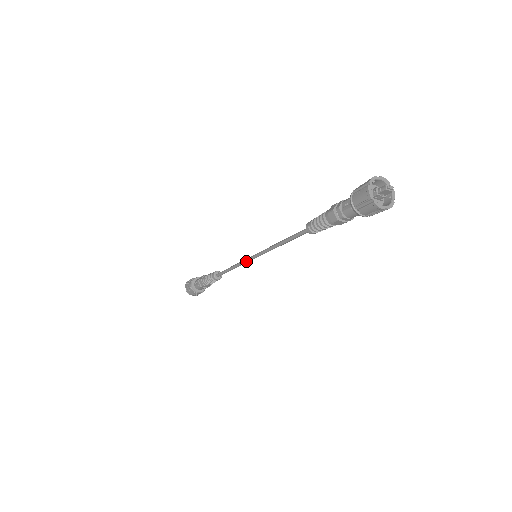
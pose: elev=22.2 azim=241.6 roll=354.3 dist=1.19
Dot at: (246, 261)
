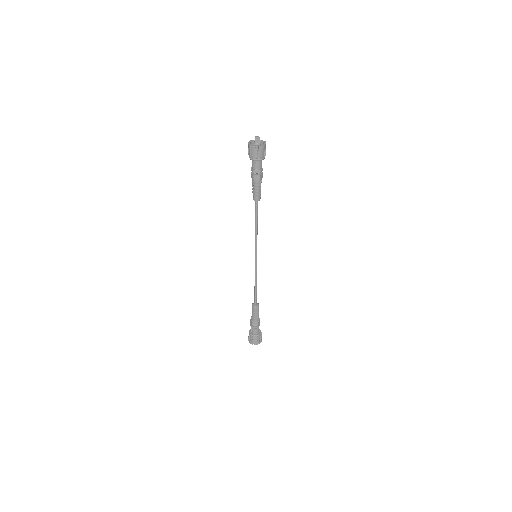
Dot at: (255, 266)
